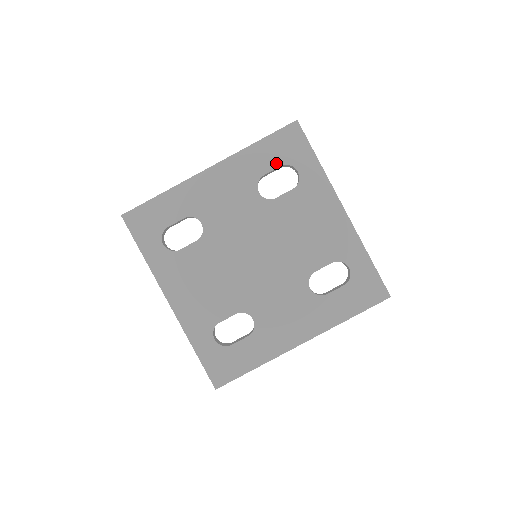
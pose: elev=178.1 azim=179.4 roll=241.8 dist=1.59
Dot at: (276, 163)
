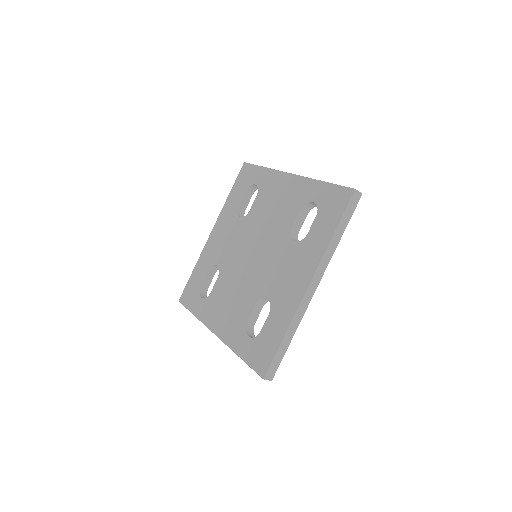
Dot at: (242, 193)
